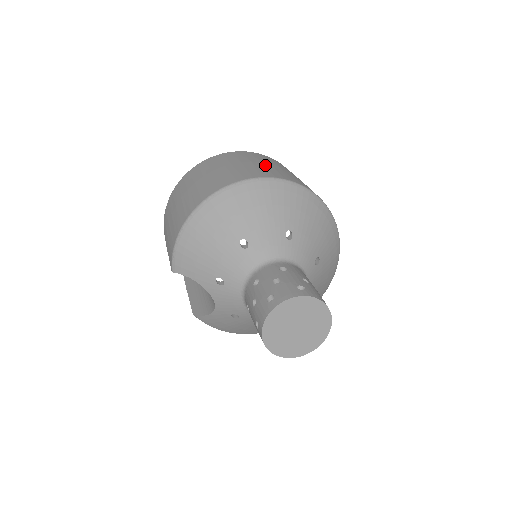
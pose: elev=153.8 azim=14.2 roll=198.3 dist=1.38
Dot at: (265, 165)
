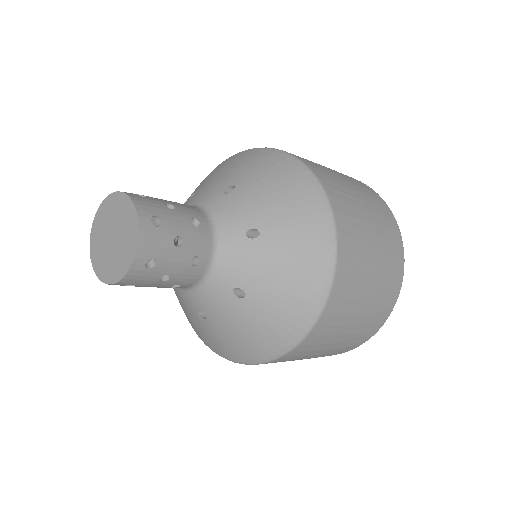
Dot at: occluded
